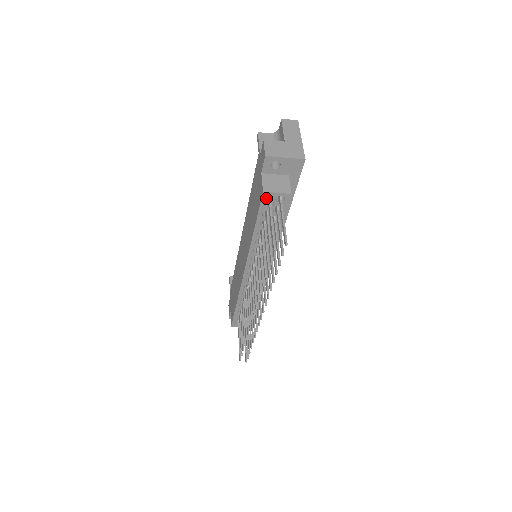
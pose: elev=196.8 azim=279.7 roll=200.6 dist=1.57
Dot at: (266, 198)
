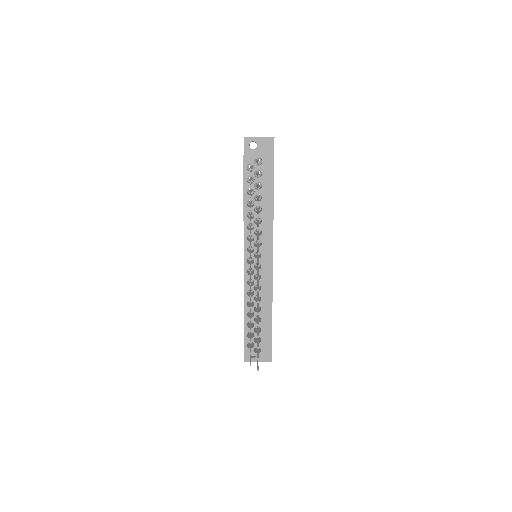
Dot at: (247, 162)
